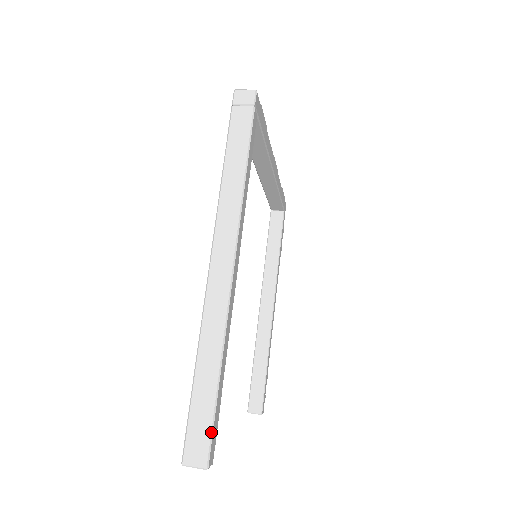
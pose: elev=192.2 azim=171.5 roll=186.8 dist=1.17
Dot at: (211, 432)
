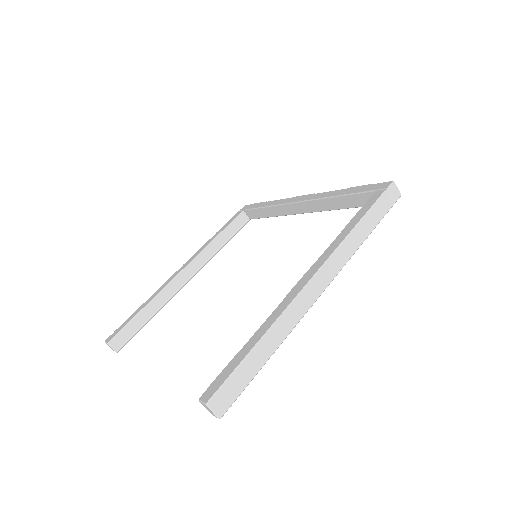
Dot at: (240, 394)
